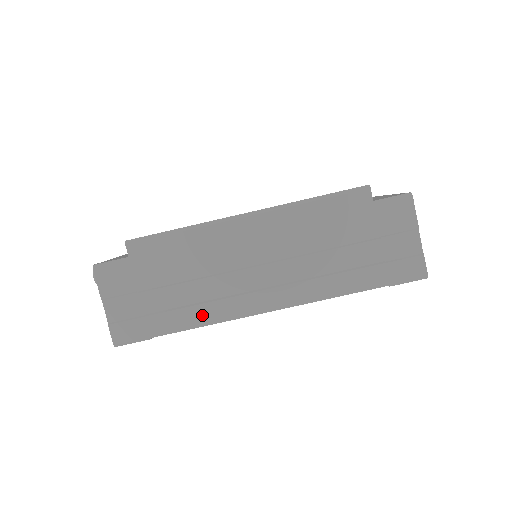
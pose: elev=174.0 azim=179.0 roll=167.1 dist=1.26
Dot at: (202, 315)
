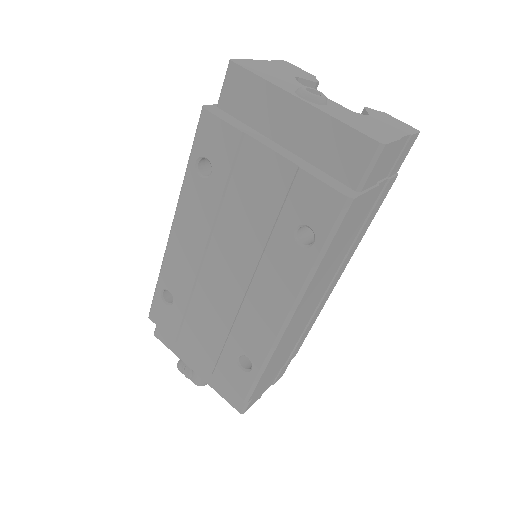
Dot at: (310, 327)
